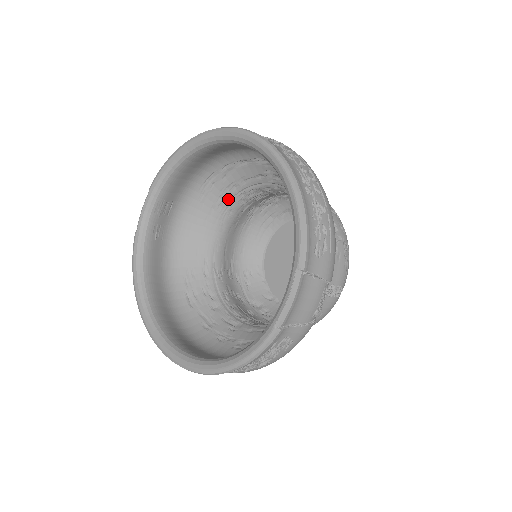
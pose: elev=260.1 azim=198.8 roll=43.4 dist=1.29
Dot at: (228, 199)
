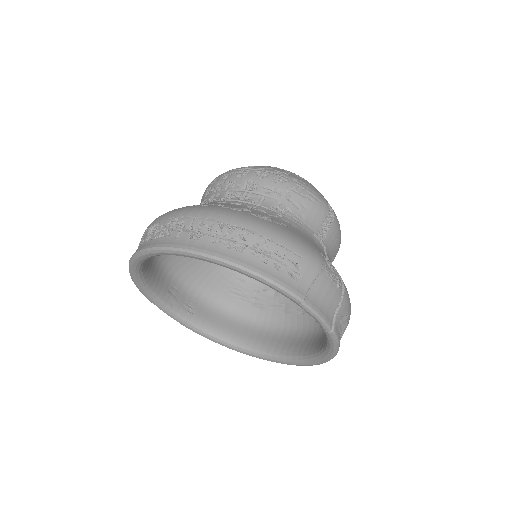
Dot at: occluded
